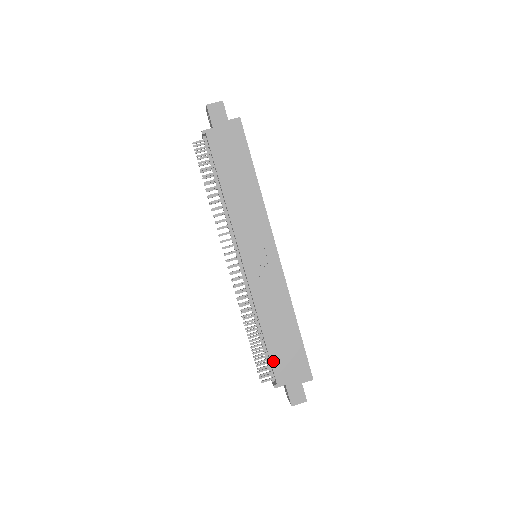
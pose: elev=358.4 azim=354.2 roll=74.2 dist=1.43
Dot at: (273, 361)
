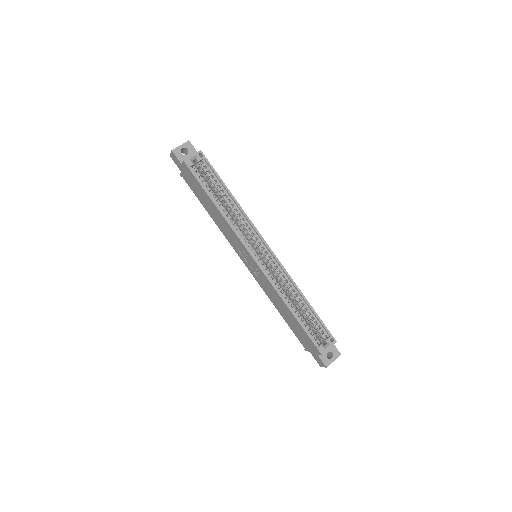
Dot at: (295, 334)
